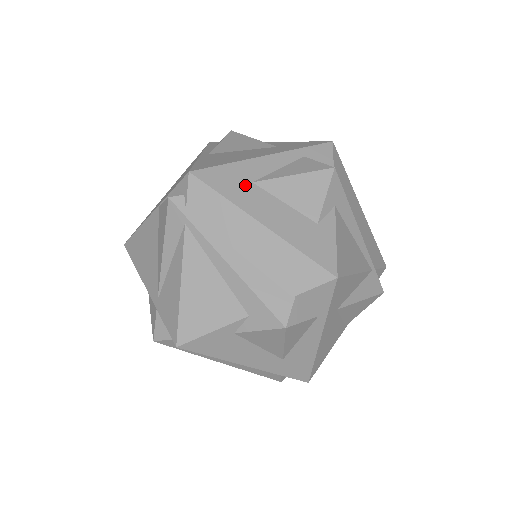
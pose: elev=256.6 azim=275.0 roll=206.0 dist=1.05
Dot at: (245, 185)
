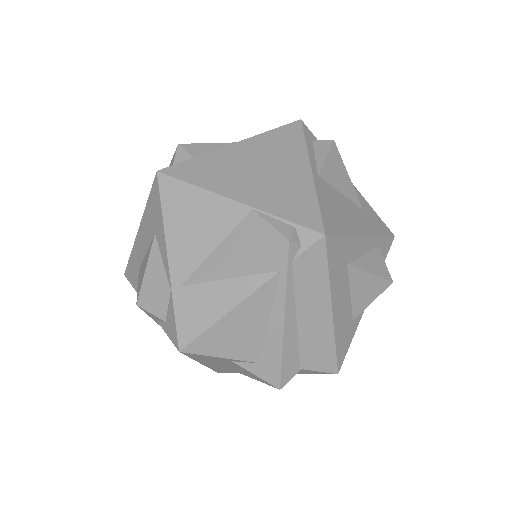
Dot at: (343, 266)
